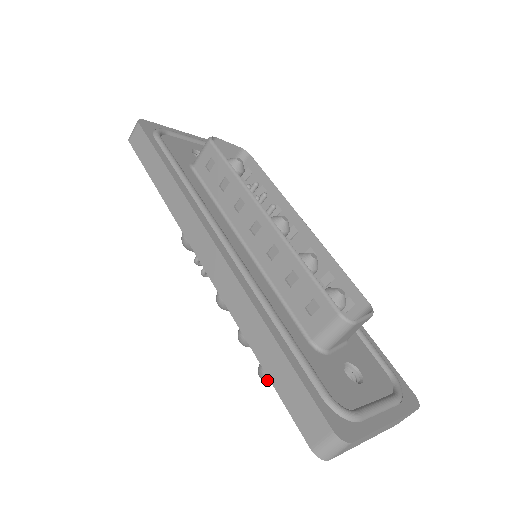
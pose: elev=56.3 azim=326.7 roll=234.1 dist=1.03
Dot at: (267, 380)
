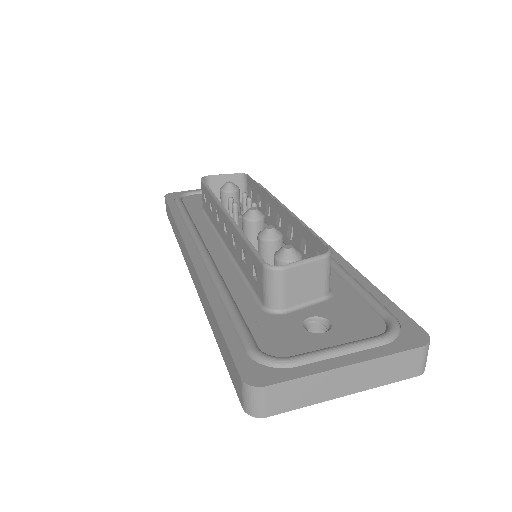
Dot at: occluded
